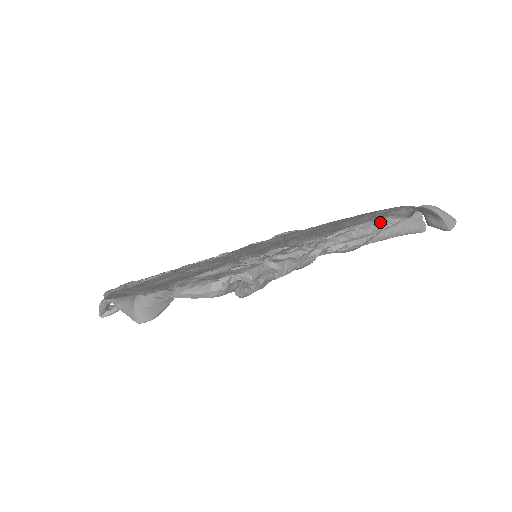
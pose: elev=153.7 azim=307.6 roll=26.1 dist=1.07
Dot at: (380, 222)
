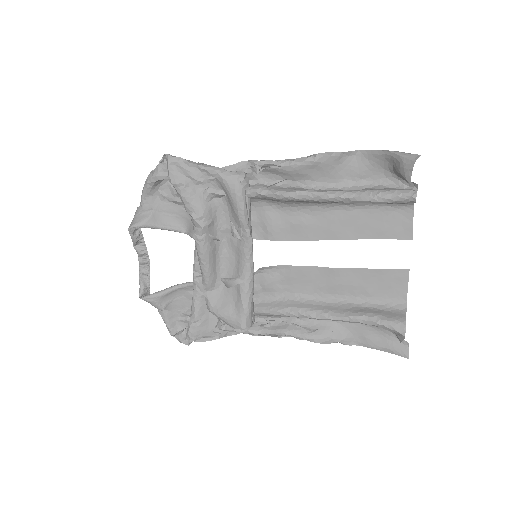
Dot at: (320, 167)
